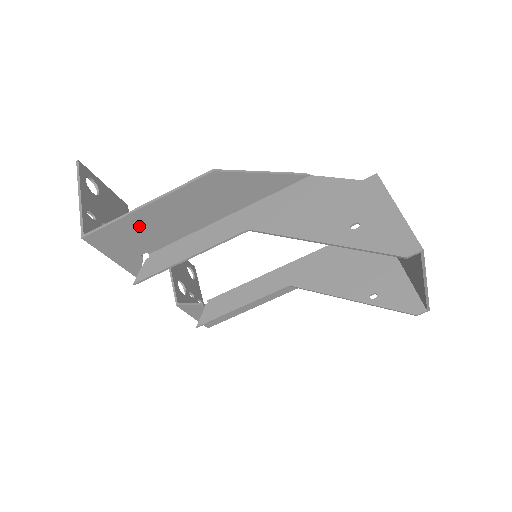
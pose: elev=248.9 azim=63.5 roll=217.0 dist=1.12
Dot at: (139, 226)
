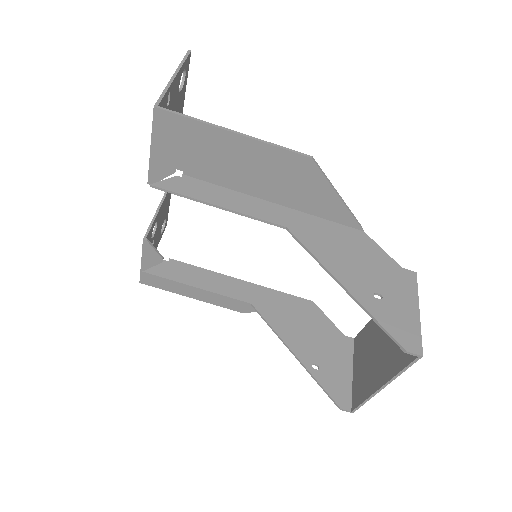
Dot at: (207, 144)
